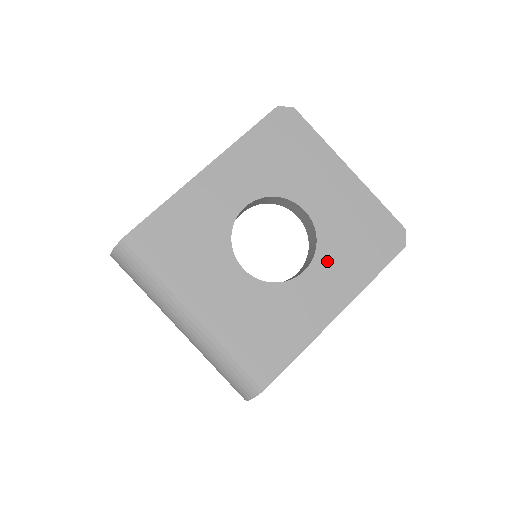
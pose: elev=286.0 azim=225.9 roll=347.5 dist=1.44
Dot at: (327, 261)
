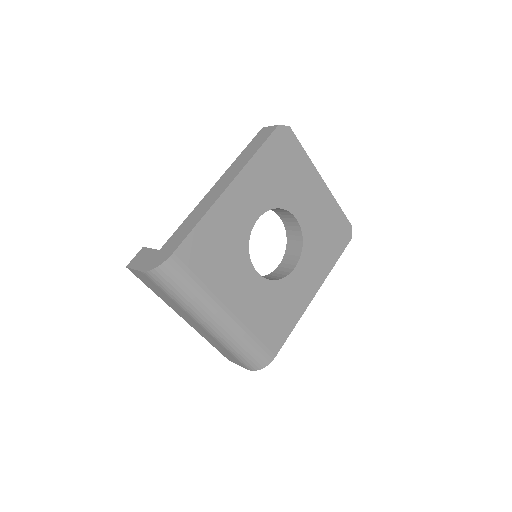
Dot at: (309, 257)
